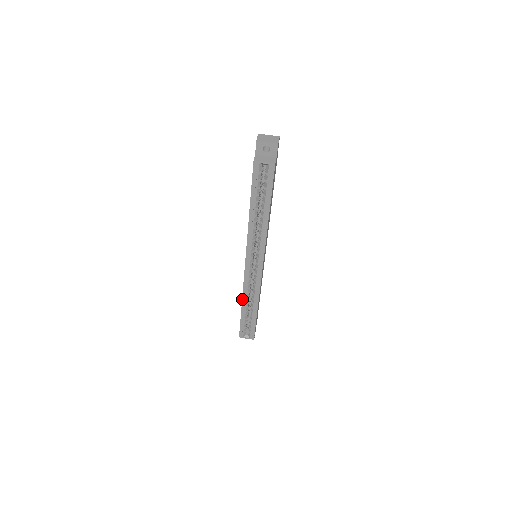
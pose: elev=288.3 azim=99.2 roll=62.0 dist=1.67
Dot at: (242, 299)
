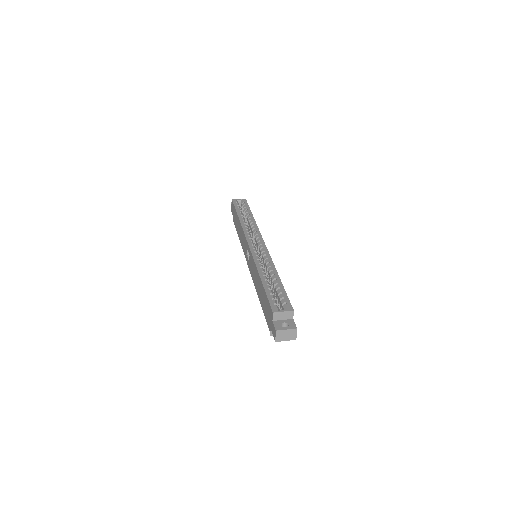
Dot at: (257, 269)
